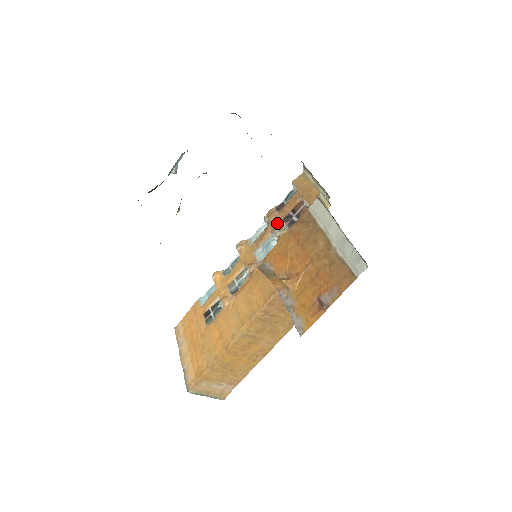
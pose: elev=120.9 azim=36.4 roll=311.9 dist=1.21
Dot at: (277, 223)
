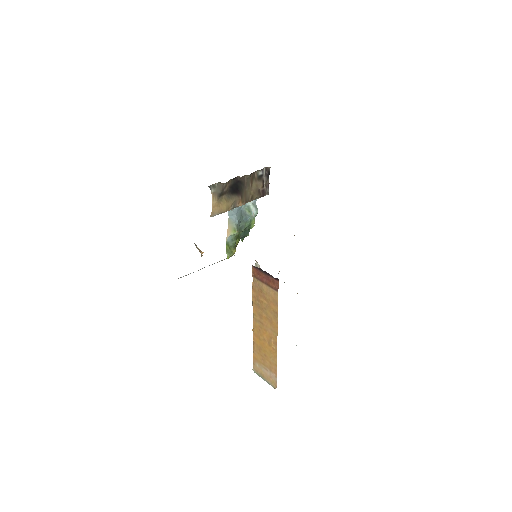
Dot at: occluded
